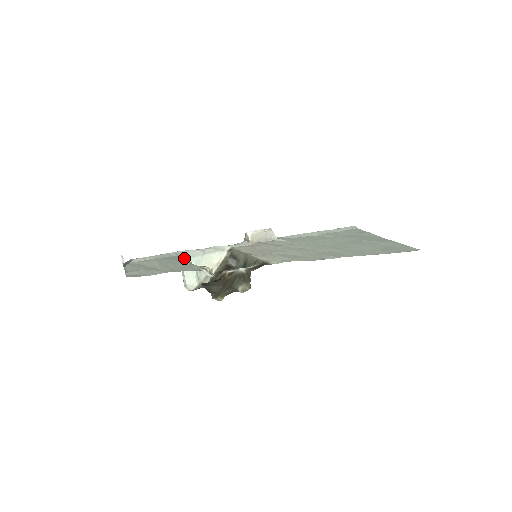
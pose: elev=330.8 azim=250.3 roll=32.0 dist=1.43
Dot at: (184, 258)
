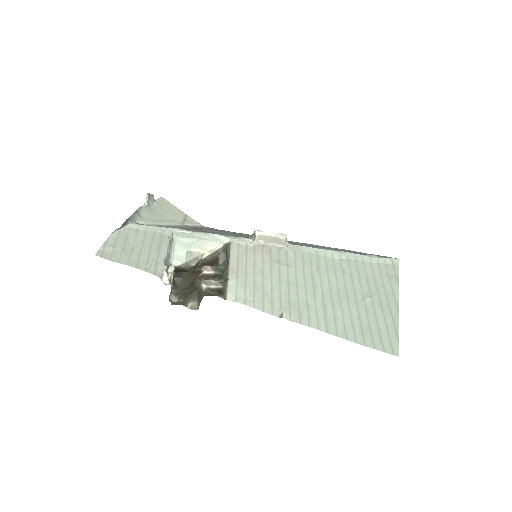
Dot at: (178, 236)
